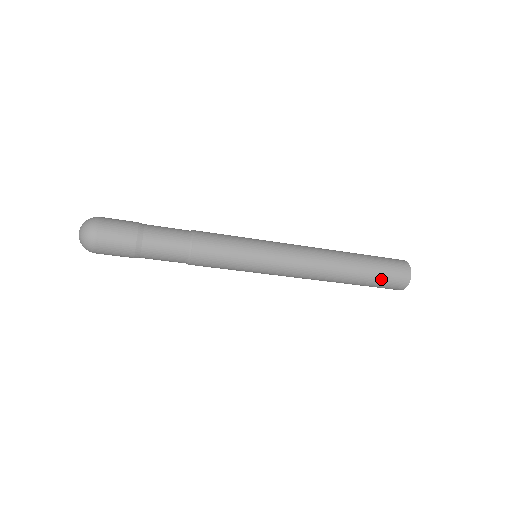
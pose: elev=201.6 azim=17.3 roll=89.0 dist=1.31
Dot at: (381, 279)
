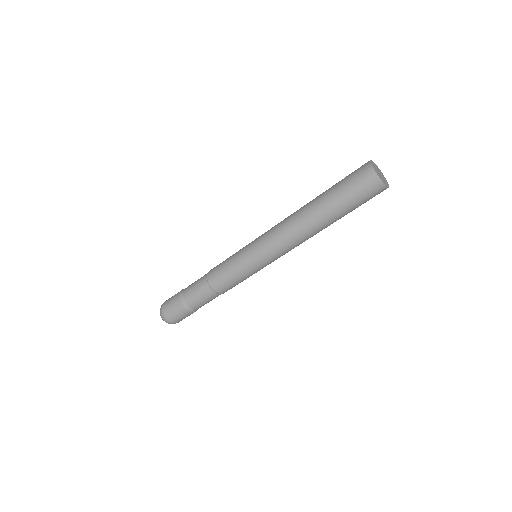
Dot at: (351, 198)
